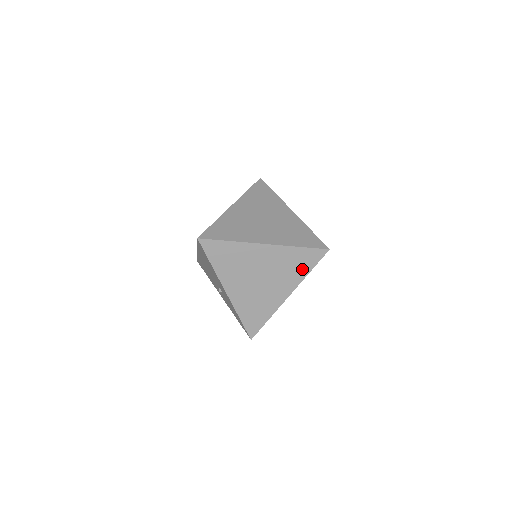
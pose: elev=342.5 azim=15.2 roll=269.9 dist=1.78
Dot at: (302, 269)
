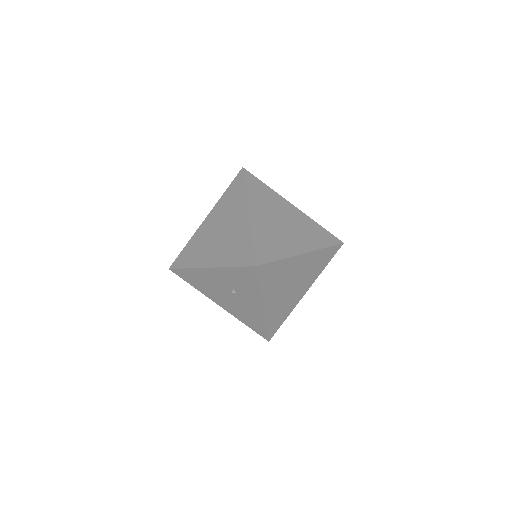
Dot at: (239, 193)
